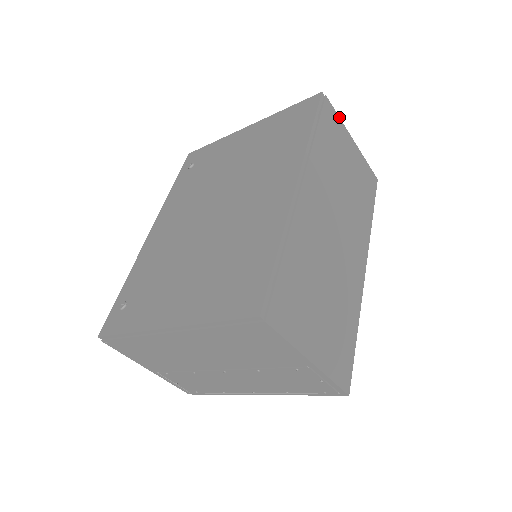
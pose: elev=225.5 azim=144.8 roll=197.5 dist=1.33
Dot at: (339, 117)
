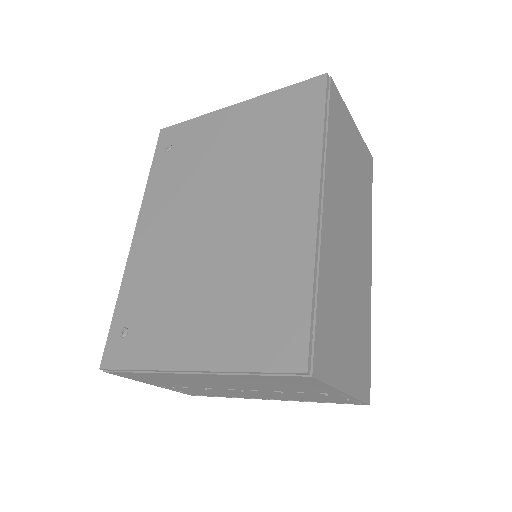
Dot at: occluded
